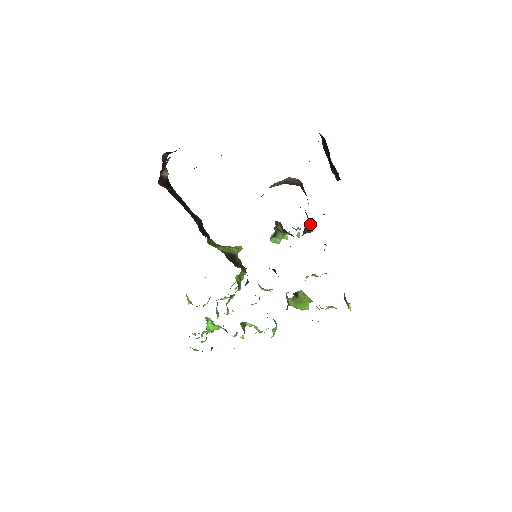
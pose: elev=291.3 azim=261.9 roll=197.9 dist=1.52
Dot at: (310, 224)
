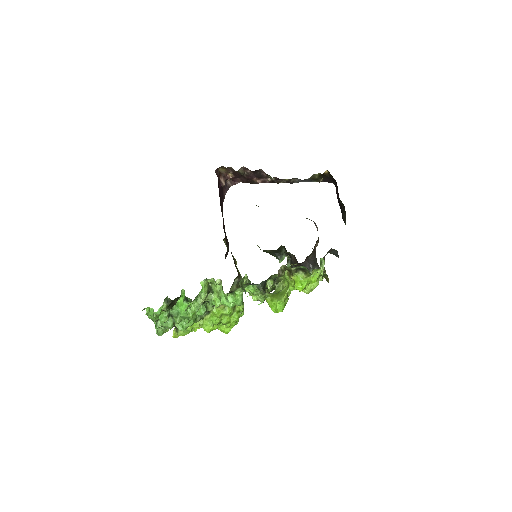
Dot at: (317, 265)
